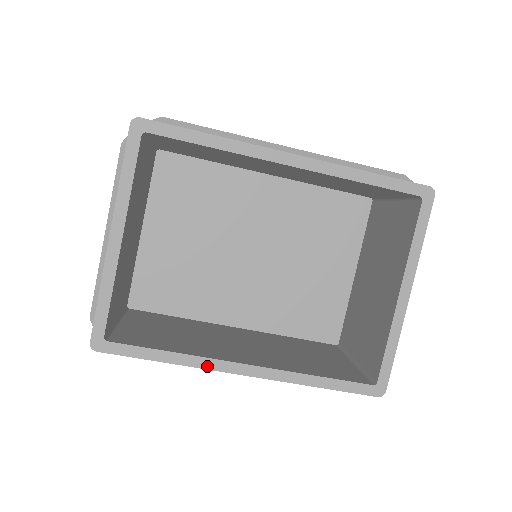
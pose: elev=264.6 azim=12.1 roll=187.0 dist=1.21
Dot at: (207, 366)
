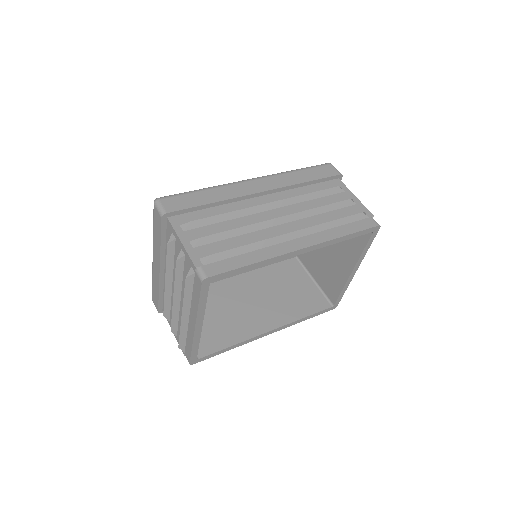
Dot at: (251, 341)
